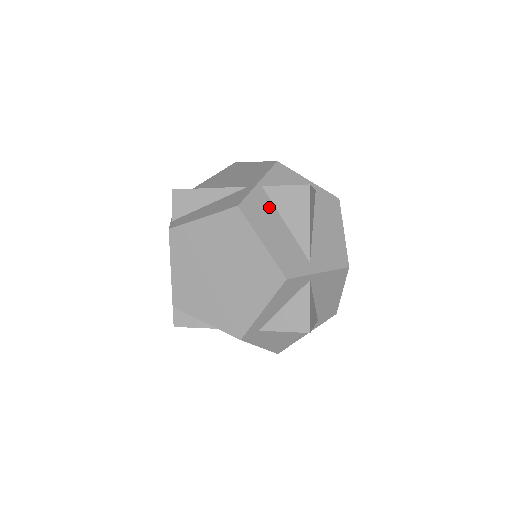
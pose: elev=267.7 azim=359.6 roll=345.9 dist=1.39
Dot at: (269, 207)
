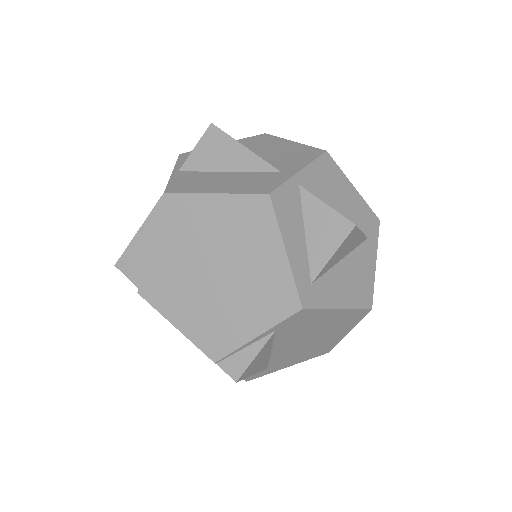
Dot at: (199, 175)
